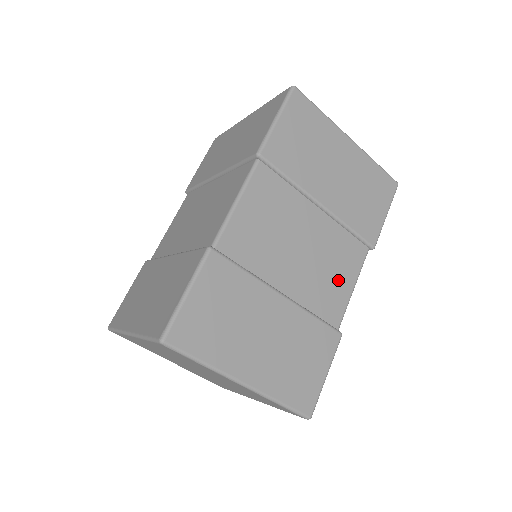
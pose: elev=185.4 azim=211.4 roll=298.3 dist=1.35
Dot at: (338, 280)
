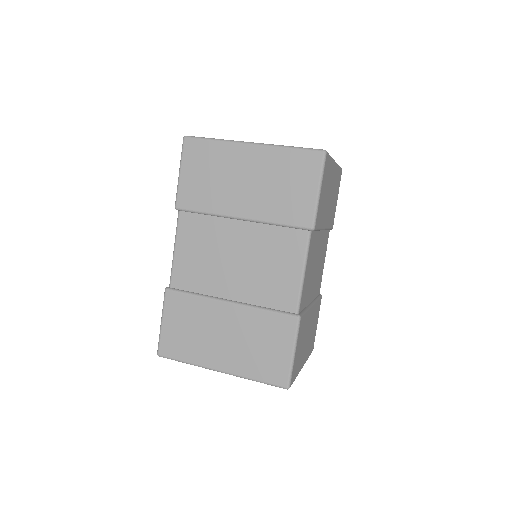
Dot at: (322, 266)
